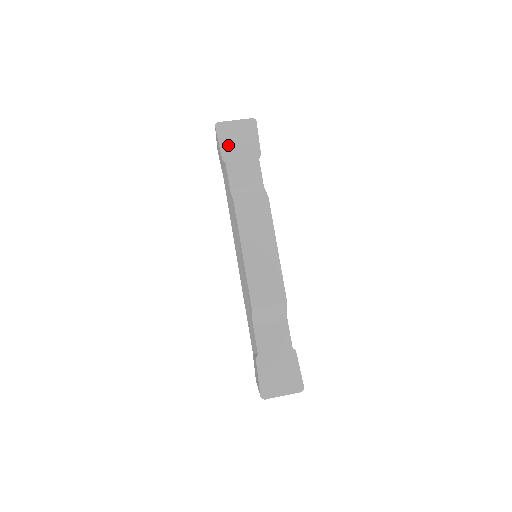
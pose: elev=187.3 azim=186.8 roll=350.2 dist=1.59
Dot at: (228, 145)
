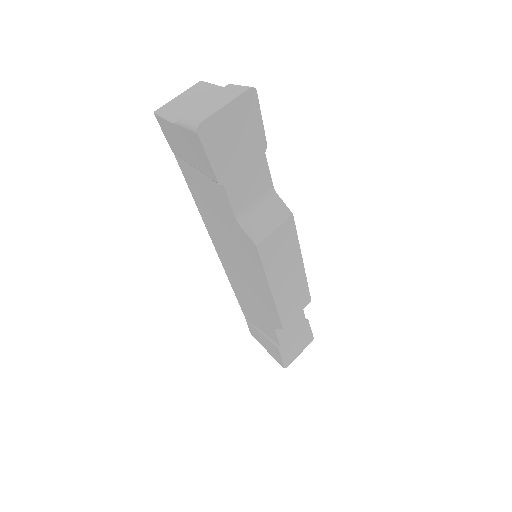
Dot at: (223, 156)
